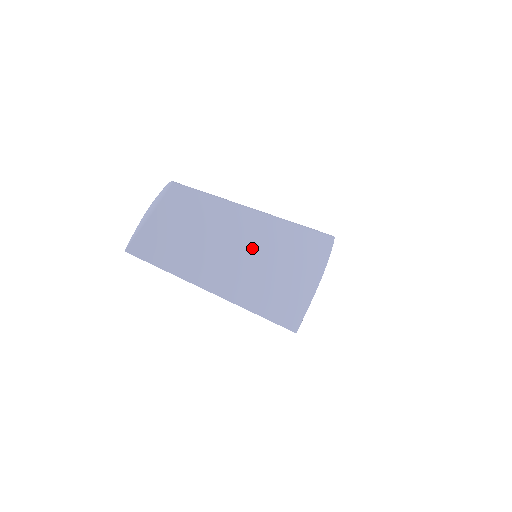
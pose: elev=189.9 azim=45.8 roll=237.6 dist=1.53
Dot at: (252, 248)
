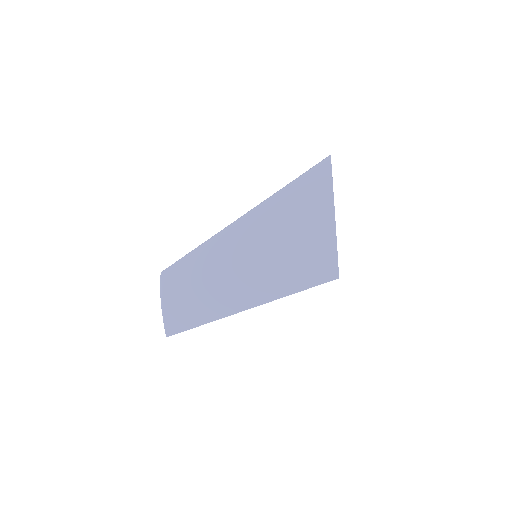
Dot at: (245, 257)
